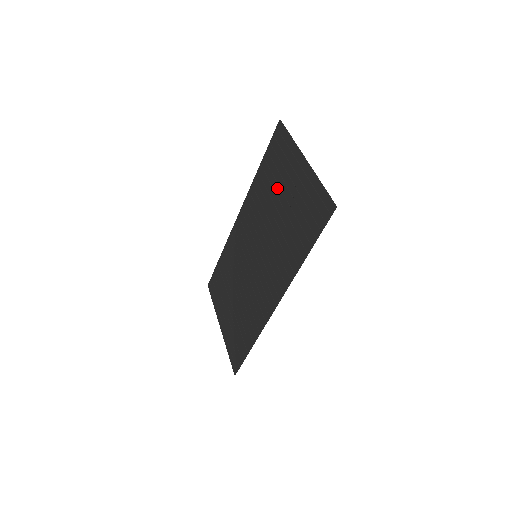
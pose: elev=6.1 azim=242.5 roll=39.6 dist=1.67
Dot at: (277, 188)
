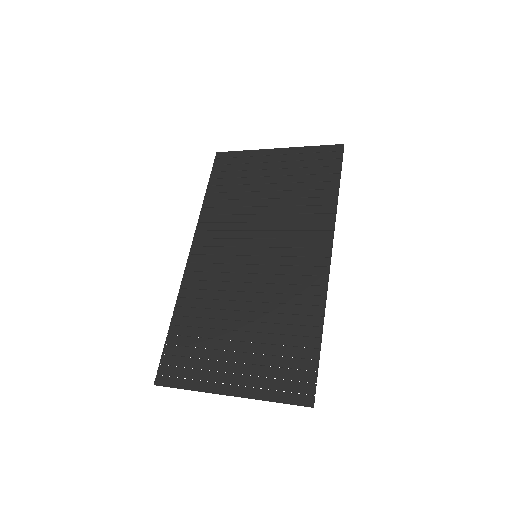
Dot at: (252, 187)
